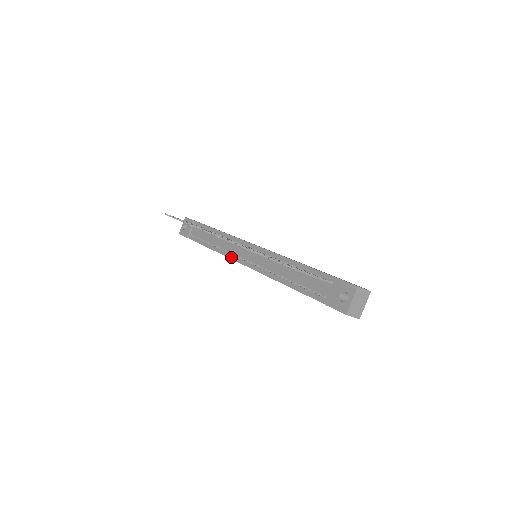
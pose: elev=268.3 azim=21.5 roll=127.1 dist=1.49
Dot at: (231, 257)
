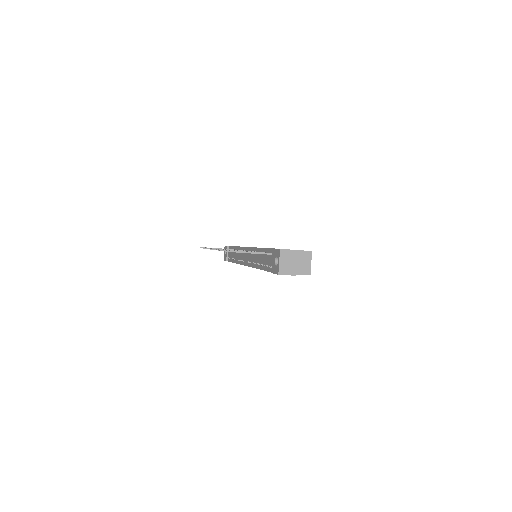
Dot at: (241, 263)
